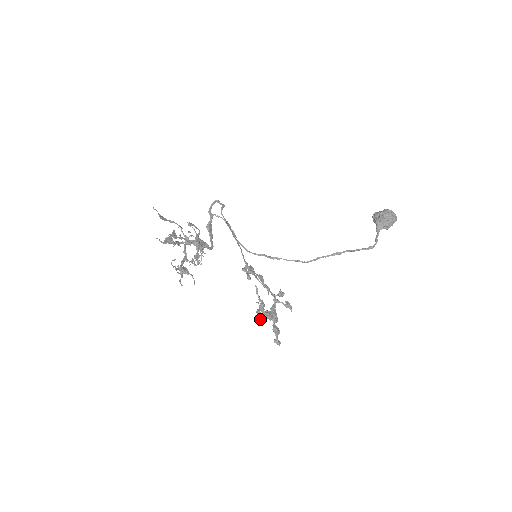
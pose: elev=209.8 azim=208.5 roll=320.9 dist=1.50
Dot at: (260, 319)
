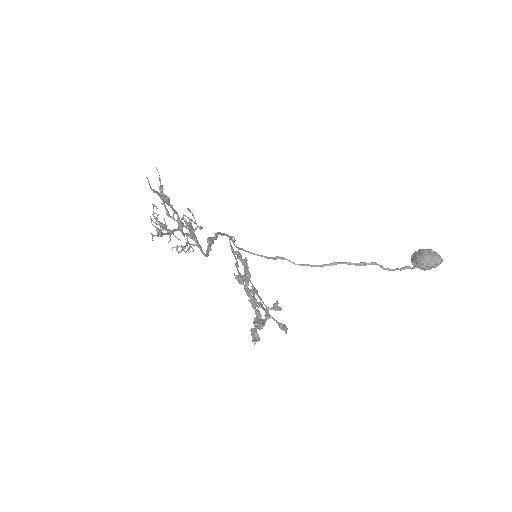
Dot at: (239, 280)
